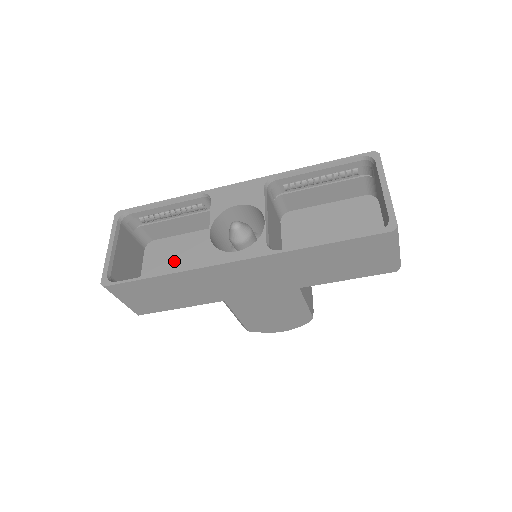
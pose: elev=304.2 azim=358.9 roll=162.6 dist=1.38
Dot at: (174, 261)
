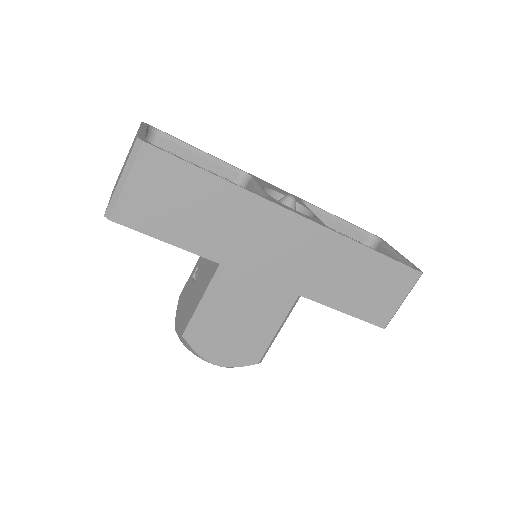
Dot at: occluded
